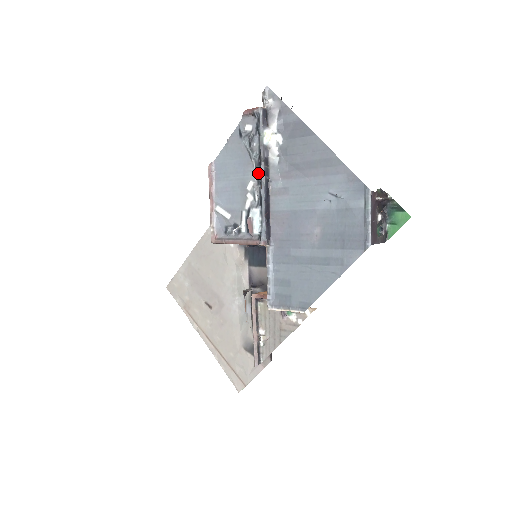
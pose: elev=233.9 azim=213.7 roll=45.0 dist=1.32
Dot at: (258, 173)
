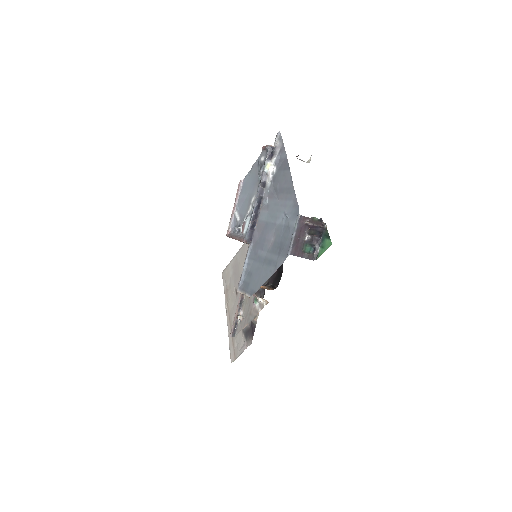
Dot at: occluded
